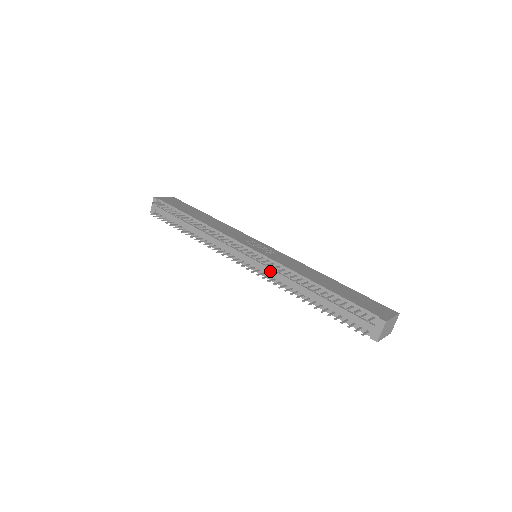
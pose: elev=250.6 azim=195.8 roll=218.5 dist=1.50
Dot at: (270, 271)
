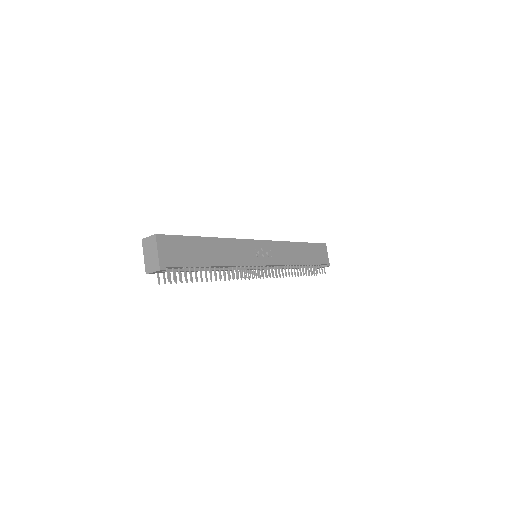
Dot at: occluded
